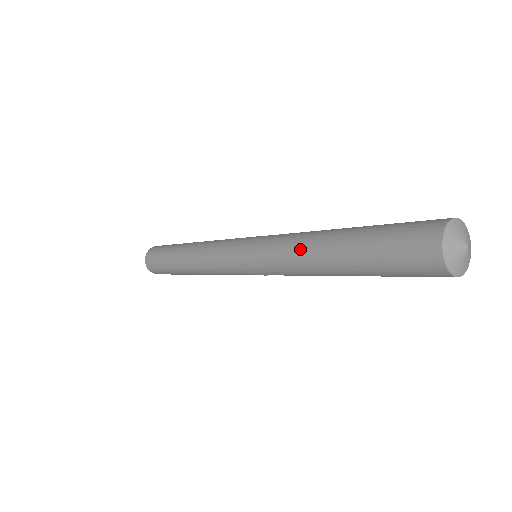
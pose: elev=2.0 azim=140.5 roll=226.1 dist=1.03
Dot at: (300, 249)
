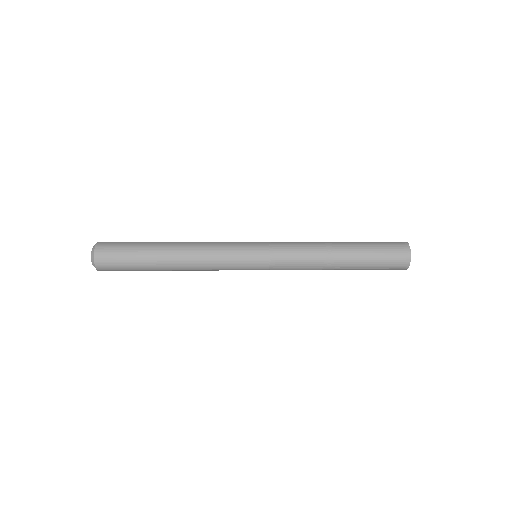
Dot at: (318, 266)
